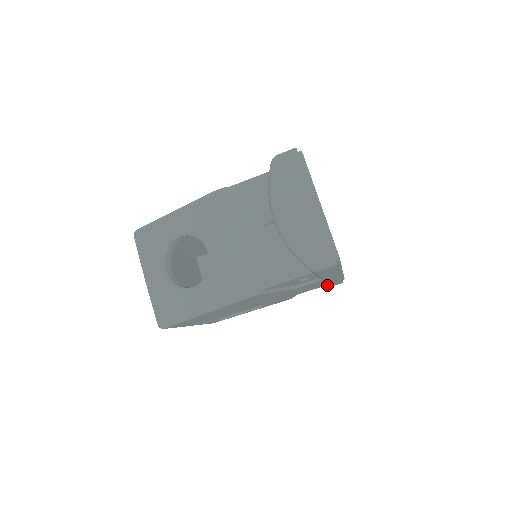
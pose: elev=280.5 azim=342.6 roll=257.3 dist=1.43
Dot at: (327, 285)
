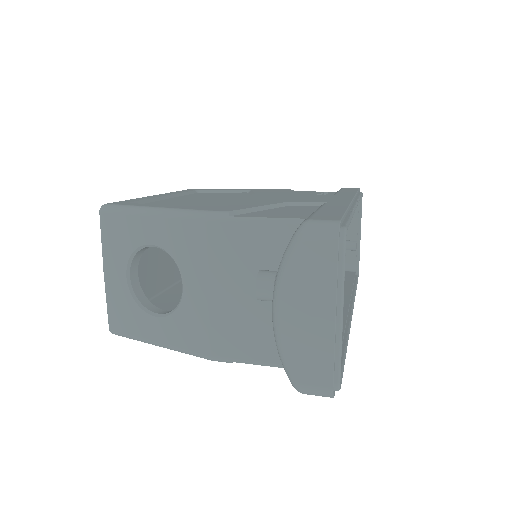
Dot at: occluded
